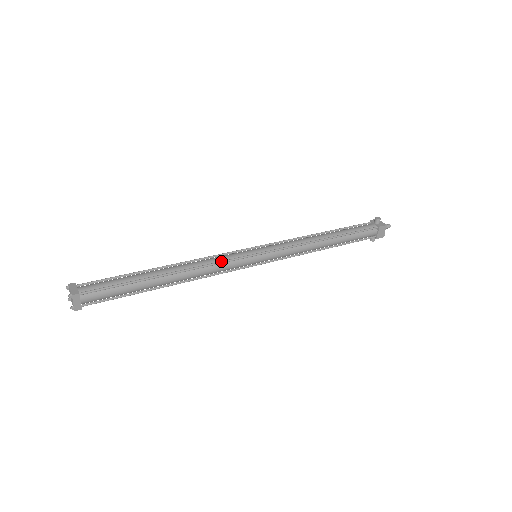
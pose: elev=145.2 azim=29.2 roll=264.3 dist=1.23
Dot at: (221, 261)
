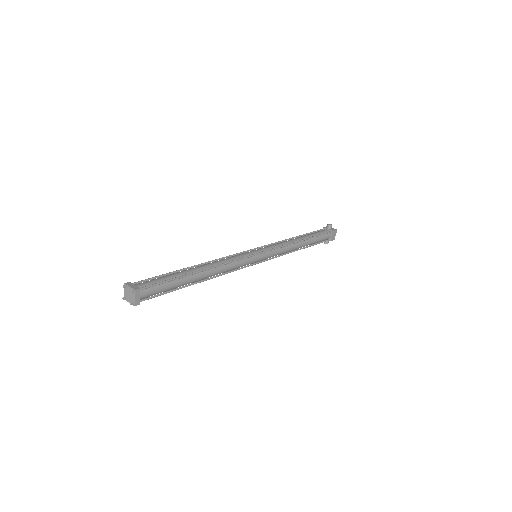
Dot at: (236, 259)
